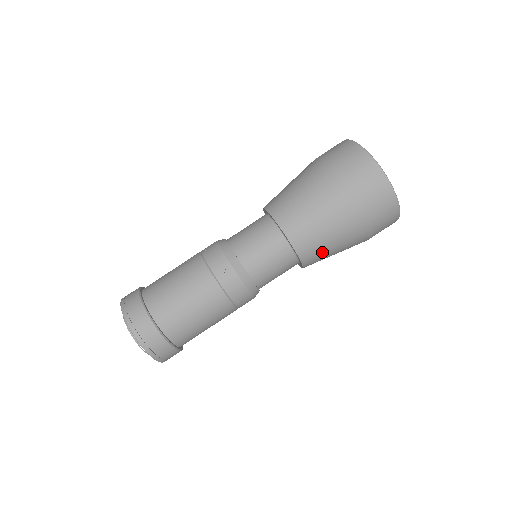
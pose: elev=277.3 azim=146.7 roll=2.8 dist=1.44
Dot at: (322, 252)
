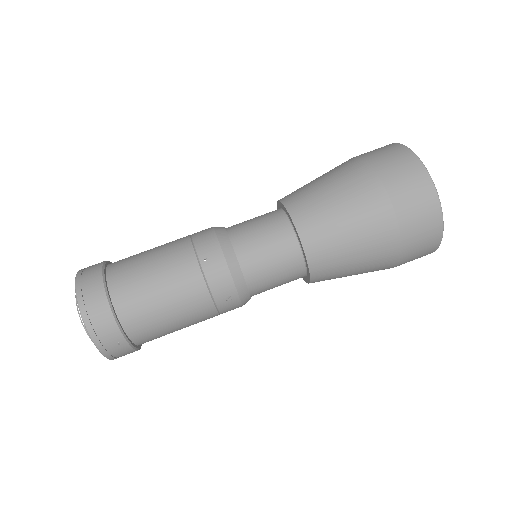
Dot at: occluded
